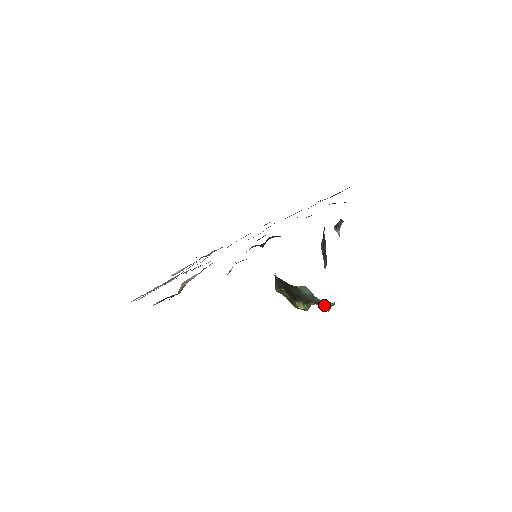
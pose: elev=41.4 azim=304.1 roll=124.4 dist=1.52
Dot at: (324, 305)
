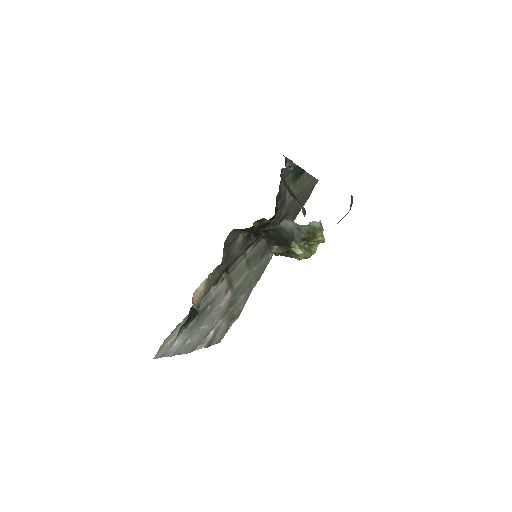
Dot at: (314, 232)
